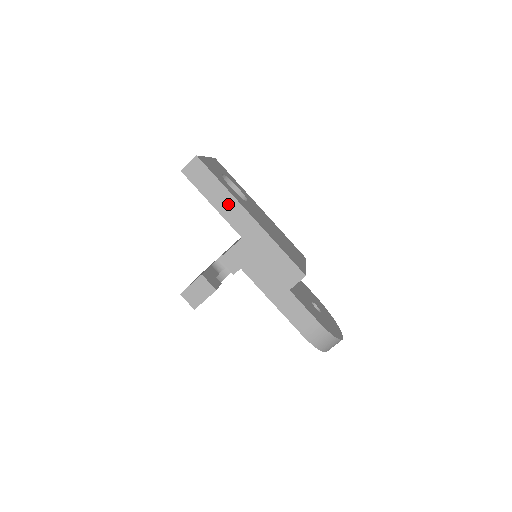
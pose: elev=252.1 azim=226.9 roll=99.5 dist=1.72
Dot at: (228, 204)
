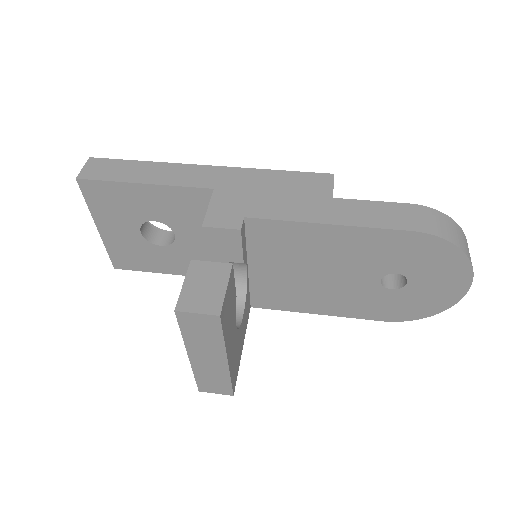
Dot at: (166, 172)
